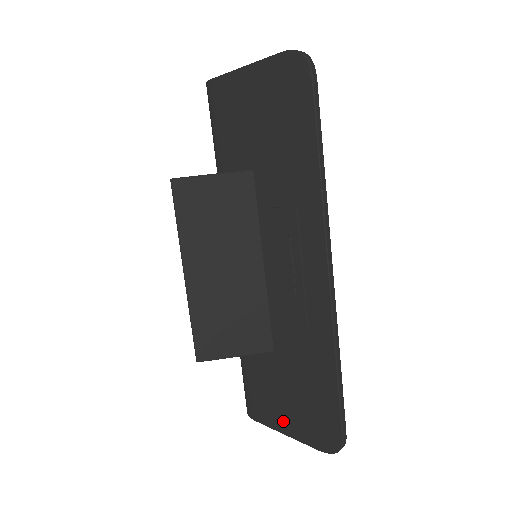
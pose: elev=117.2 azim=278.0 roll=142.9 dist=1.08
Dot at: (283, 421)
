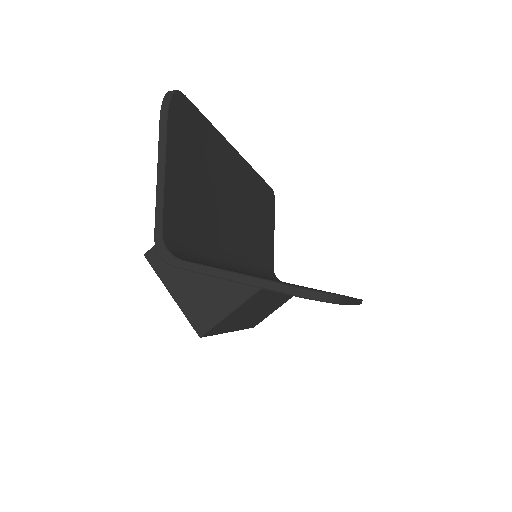
Dot at: occluded
